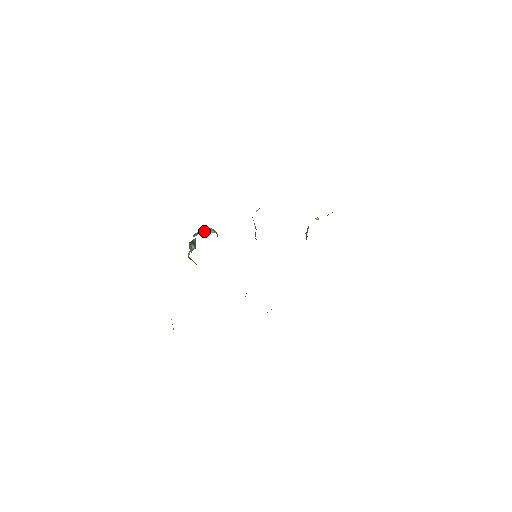
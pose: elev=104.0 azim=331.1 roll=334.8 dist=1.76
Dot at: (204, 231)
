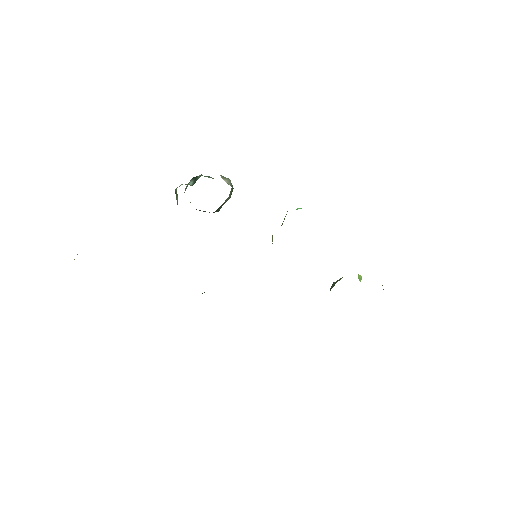
Dot at: occluded
